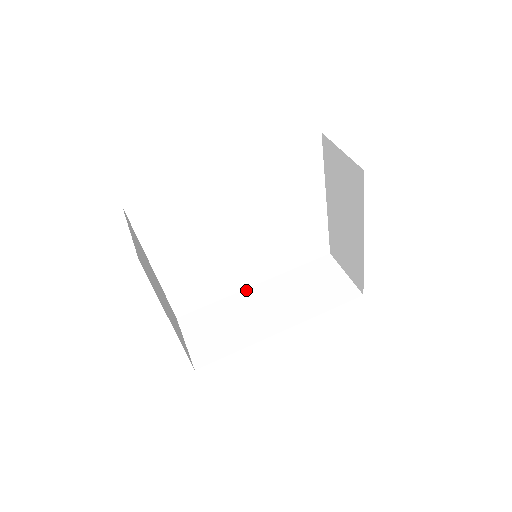
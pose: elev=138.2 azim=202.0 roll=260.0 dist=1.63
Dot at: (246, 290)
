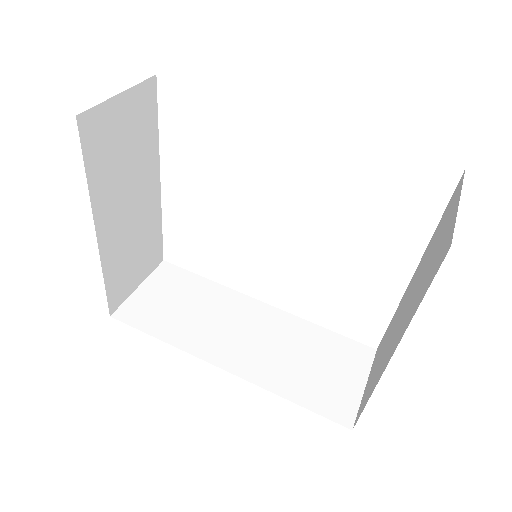
Dot at: (249, 297)
